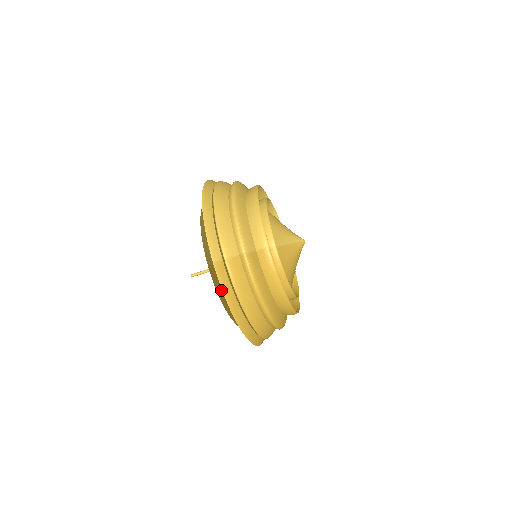
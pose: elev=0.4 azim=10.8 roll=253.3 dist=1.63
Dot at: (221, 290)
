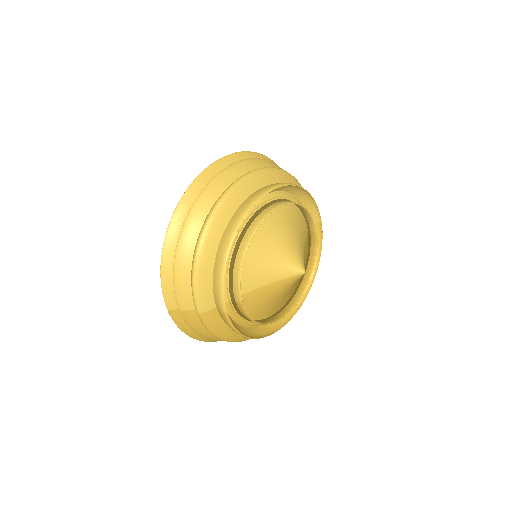
Dot at: occluded
